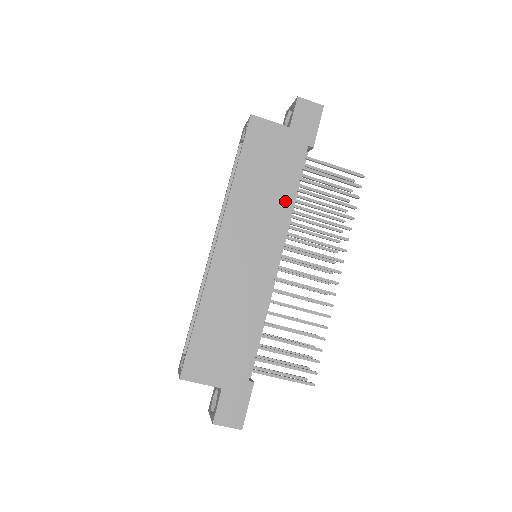
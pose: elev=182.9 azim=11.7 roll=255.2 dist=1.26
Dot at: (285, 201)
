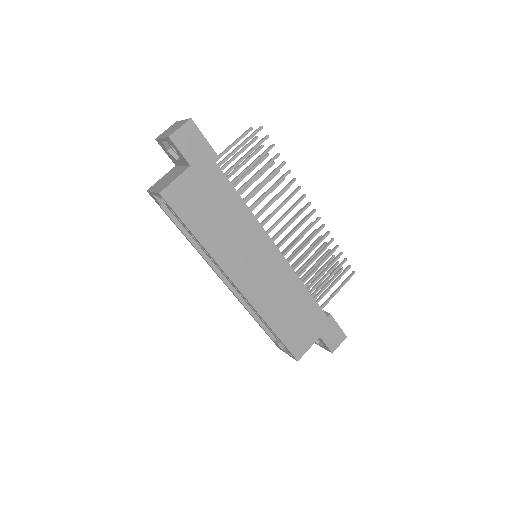
Dot at: (243, 213)
